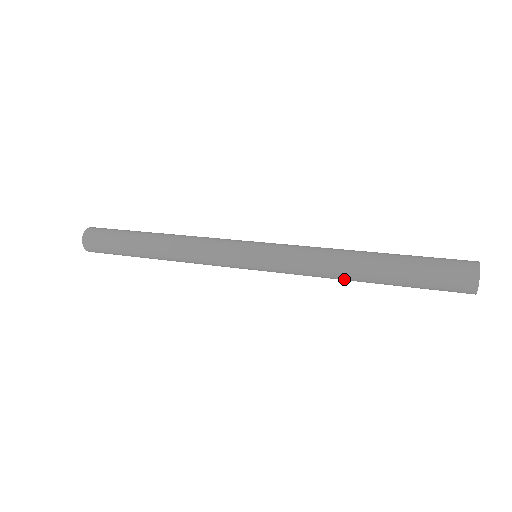
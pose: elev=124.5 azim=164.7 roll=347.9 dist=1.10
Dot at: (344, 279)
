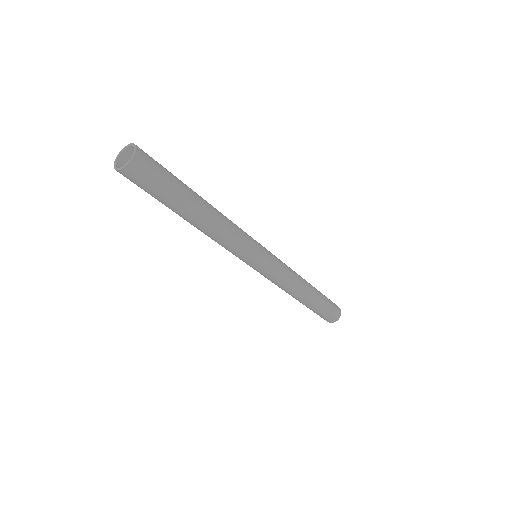
Dot at: (299, 292)
